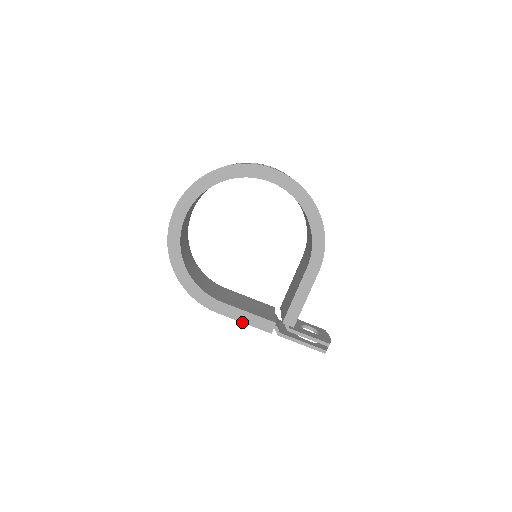
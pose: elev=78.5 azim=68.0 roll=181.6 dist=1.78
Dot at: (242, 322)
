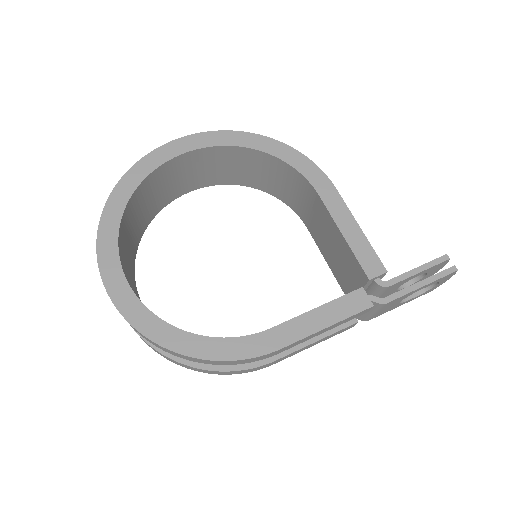
Dot at: (324, 328)
